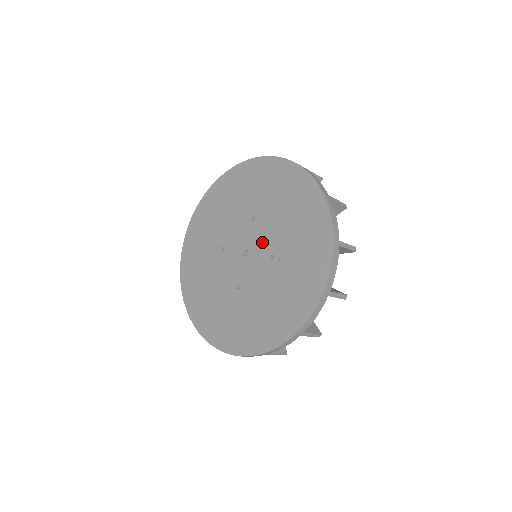
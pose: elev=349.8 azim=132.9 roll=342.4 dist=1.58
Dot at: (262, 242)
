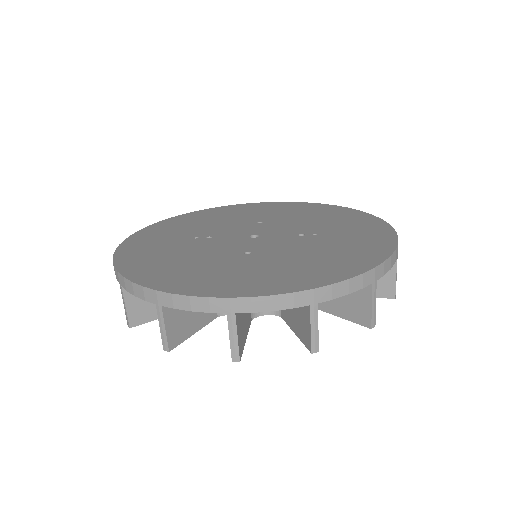
Dot at: (281, 229)
